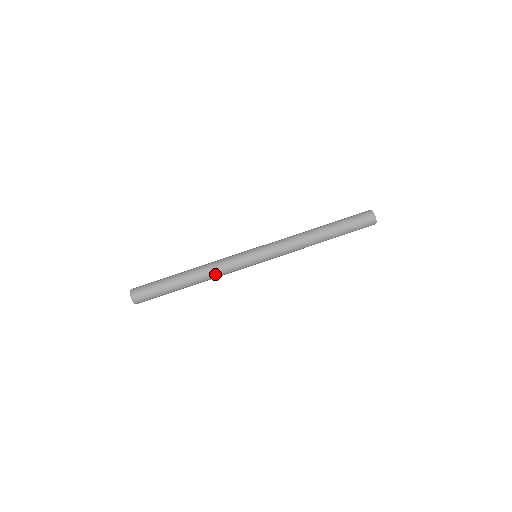
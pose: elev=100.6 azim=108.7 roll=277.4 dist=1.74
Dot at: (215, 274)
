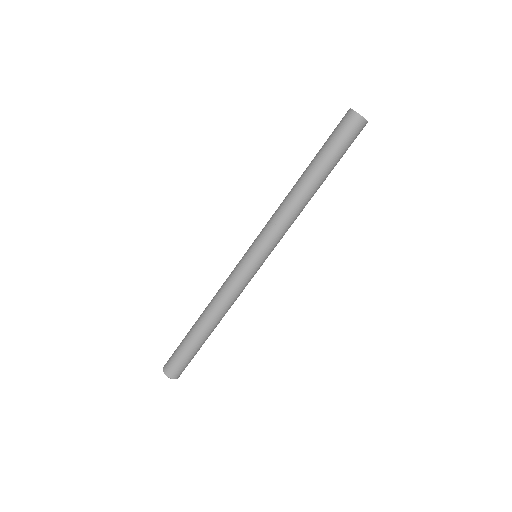
Dot at: (223, 303)
